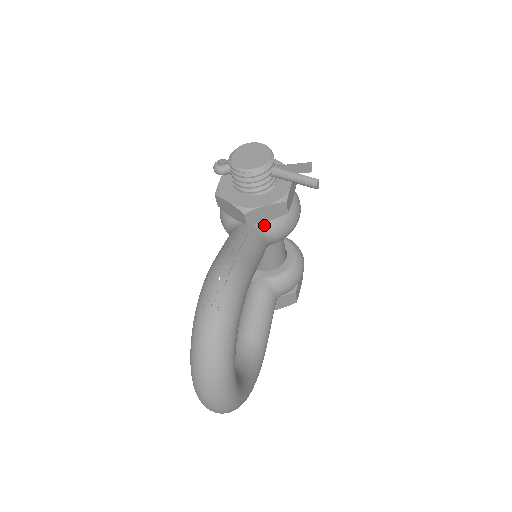
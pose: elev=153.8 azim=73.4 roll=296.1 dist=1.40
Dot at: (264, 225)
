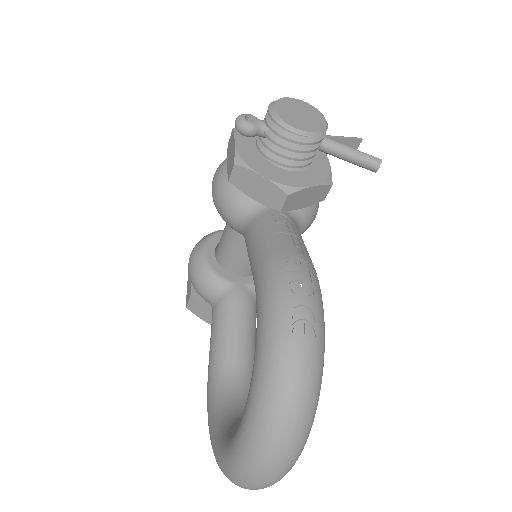
Dot at: (296, 213)
